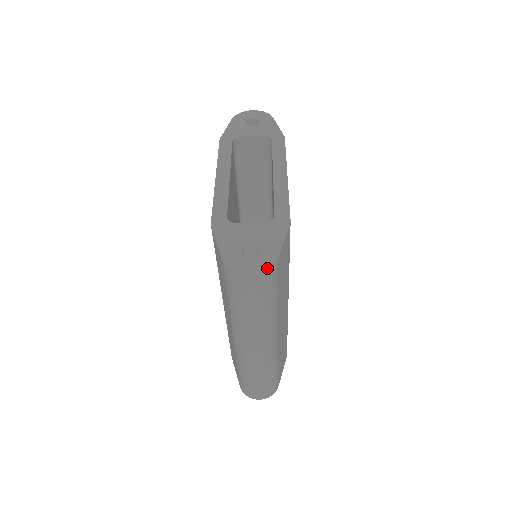
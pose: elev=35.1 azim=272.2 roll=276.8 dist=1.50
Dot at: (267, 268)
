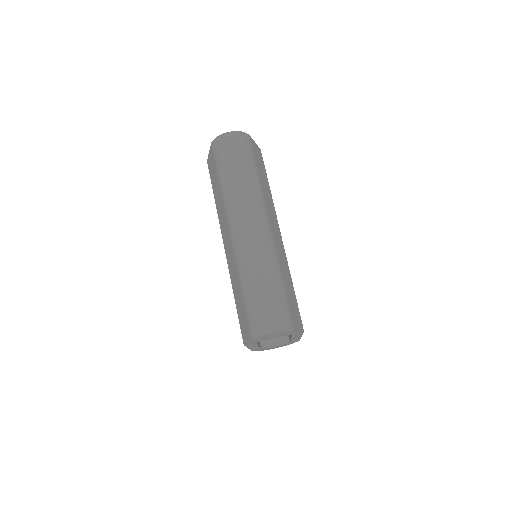
Dot at: (241, 131)
